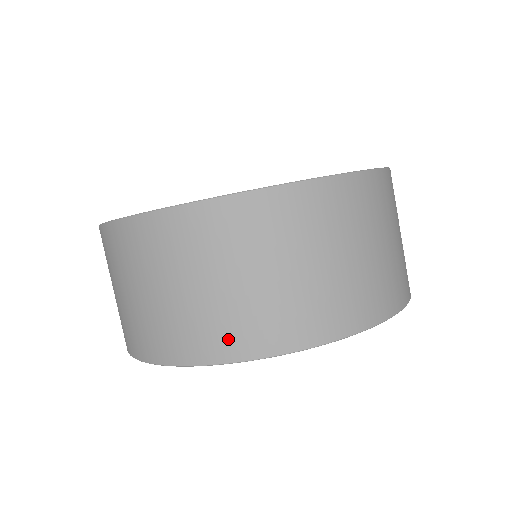
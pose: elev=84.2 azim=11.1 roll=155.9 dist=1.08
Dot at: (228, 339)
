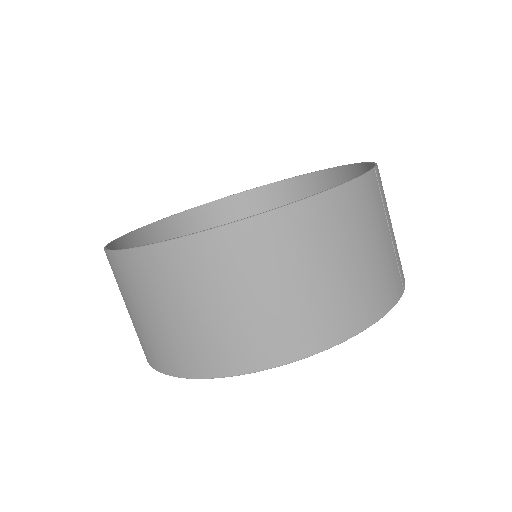
Dot at: (144, 349)
